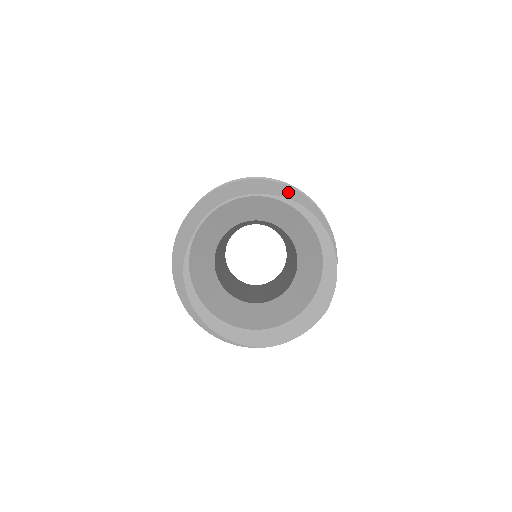
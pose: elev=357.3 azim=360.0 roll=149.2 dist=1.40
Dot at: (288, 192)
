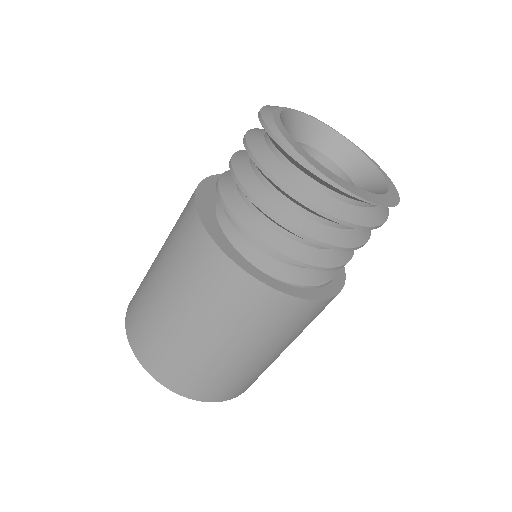
Dot at: occluded
